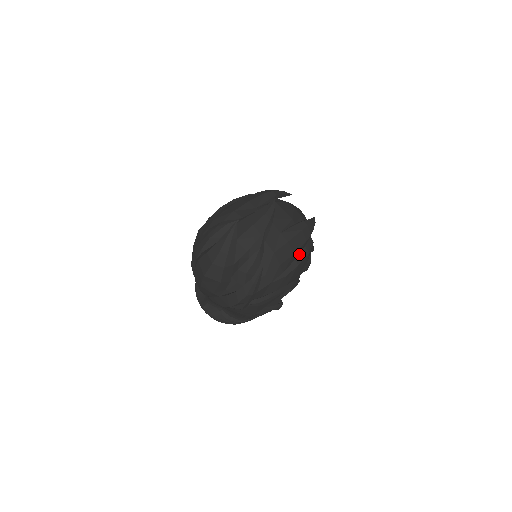
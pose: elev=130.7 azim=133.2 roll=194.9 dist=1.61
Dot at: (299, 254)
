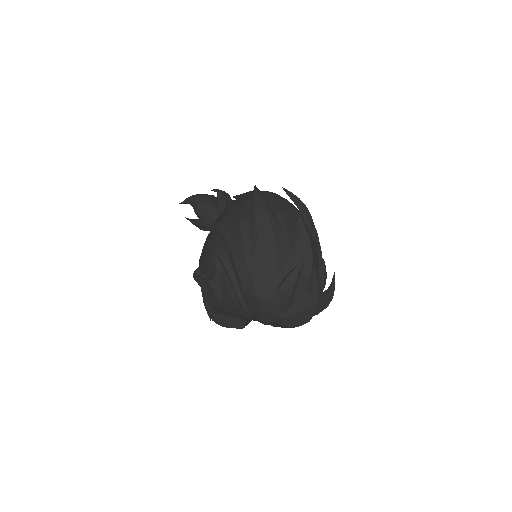
Dot at: occluded
